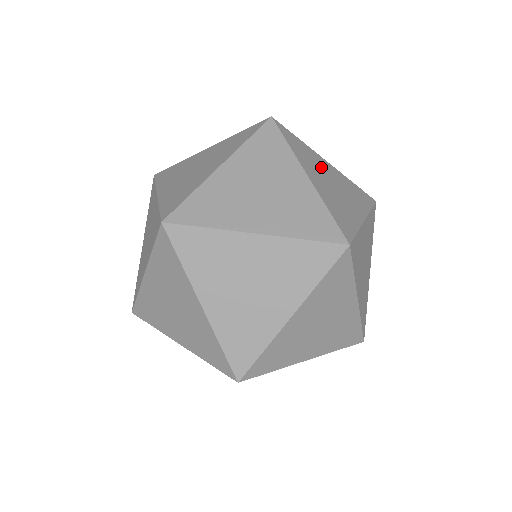
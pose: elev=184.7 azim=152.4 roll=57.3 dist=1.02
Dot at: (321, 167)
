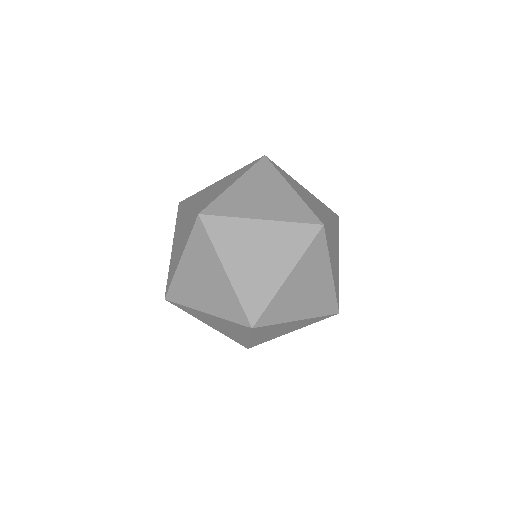
Dot at: (300, 188)
